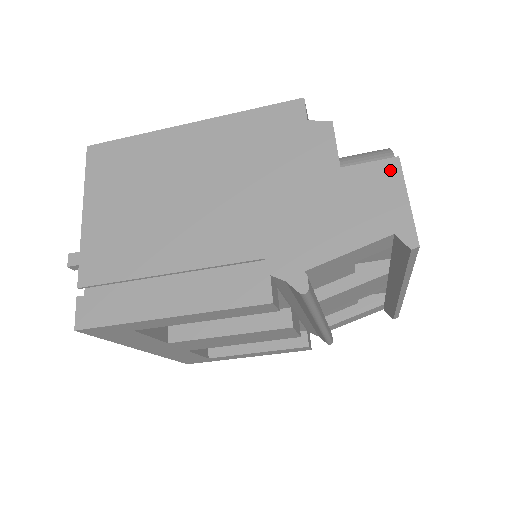
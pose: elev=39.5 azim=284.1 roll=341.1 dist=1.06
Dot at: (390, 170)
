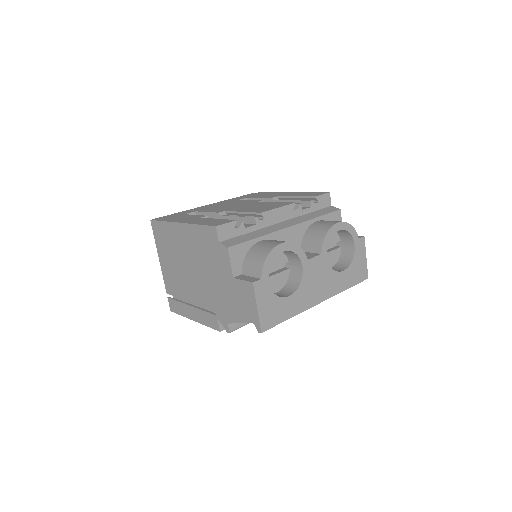
Dot at: (250, 289)
